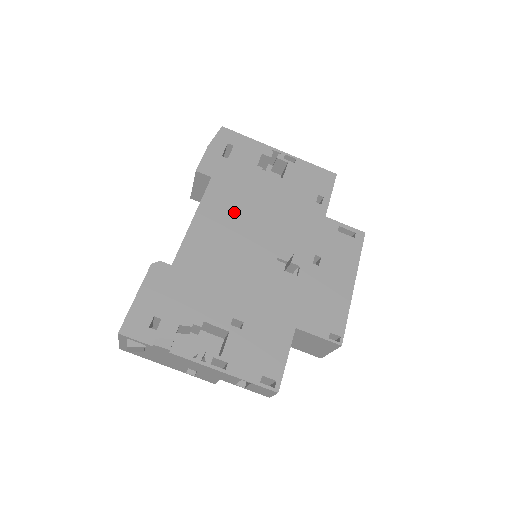
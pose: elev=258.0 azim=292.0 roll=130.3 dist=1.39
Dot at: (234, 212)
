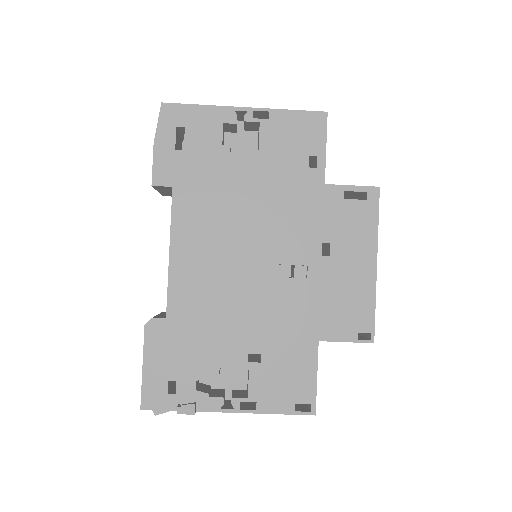
Dot at: (213, 224)
